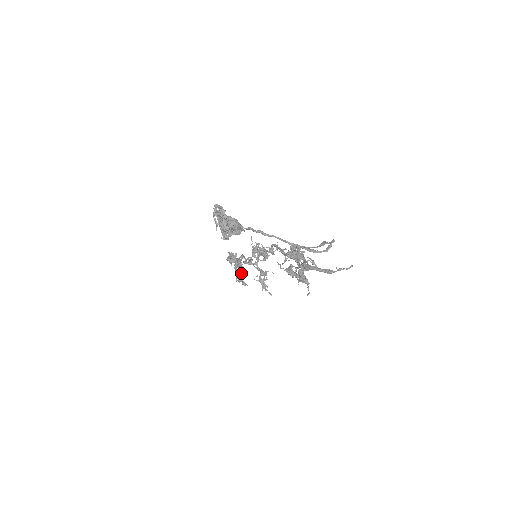
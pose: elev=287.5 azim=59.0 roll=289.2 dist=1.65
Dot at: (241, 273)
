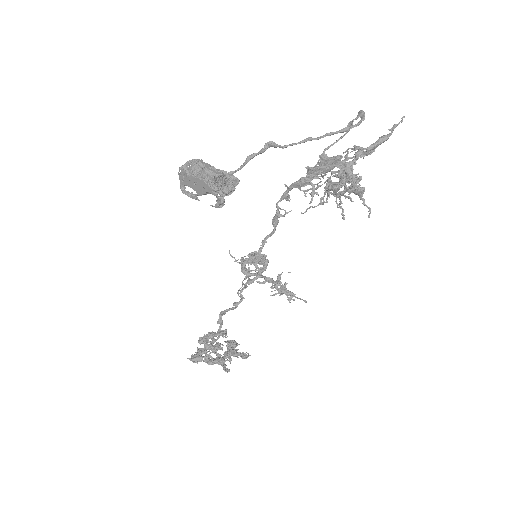
Dot at: occluded
